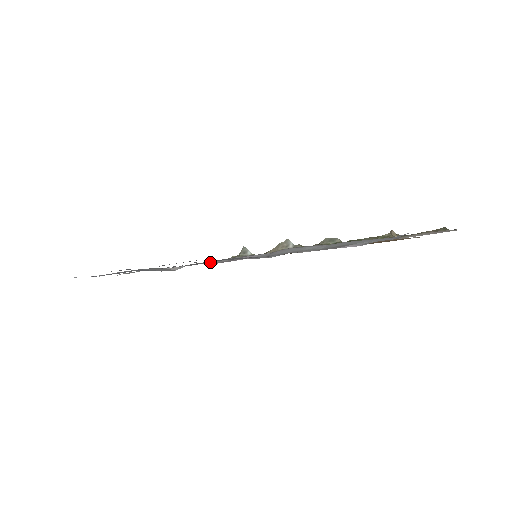
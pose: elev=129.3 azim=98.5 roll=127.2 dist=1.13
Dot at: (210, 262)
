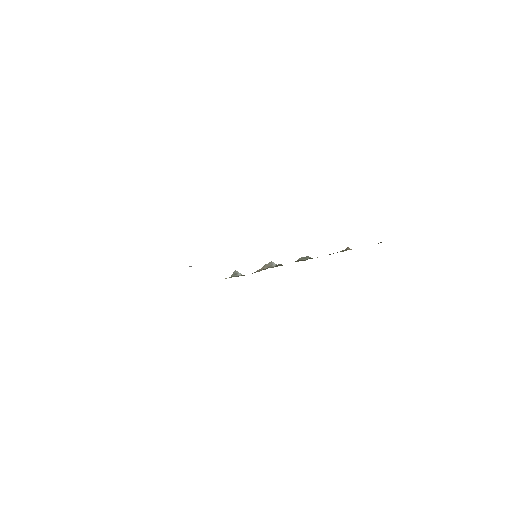
Dot at: occluded
